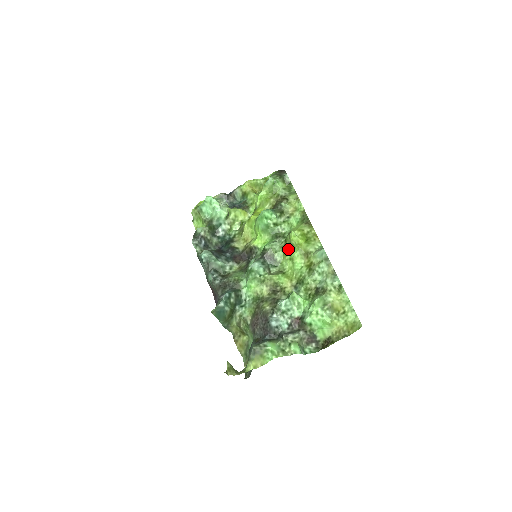
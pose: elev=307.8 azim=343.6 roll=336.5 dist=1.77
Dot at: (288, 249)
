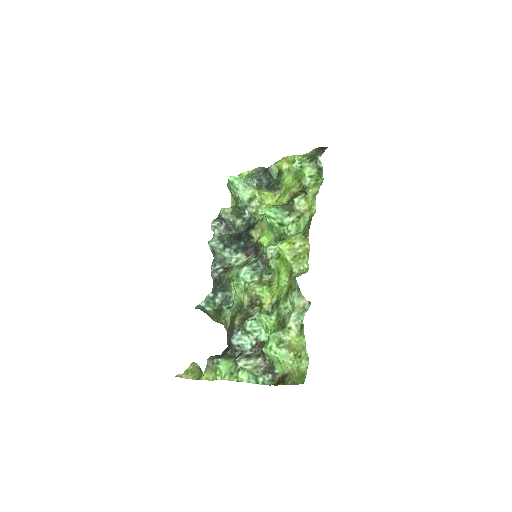
Dot at: (278, 260)
